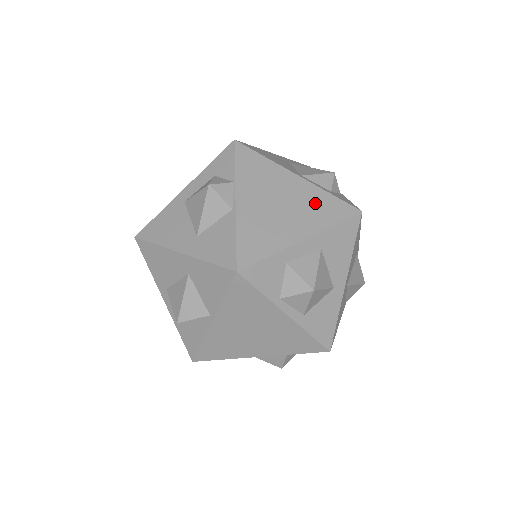
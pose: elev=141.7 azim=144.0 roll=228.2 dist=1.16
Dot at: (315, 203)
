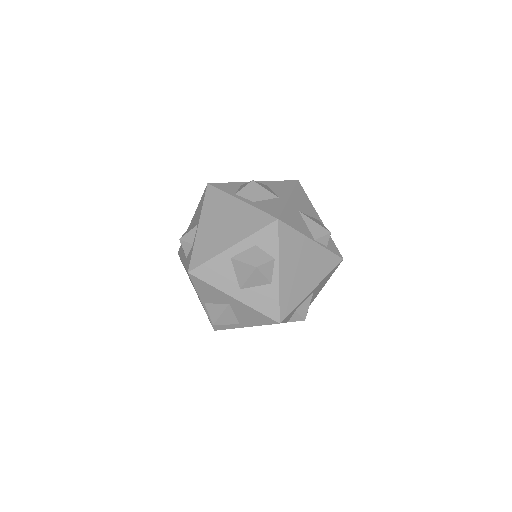
Dot at: occluded
